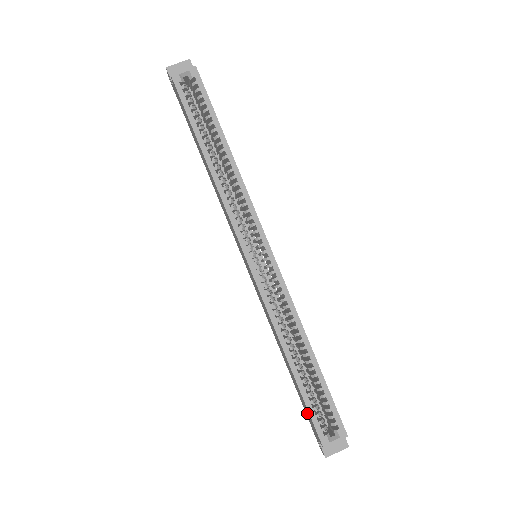
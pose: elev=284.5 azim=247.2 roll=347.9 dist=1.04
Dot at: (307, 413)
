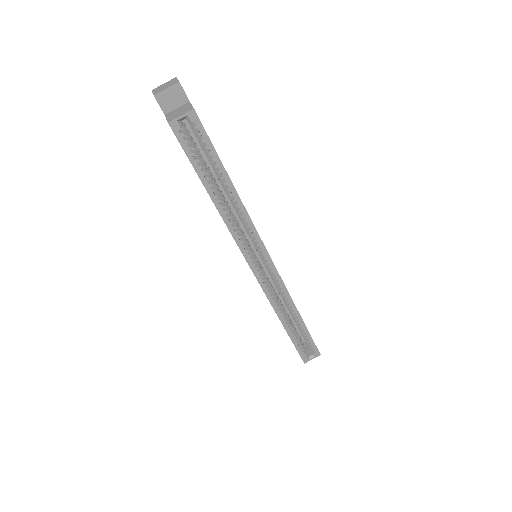
Dot at: occluded
